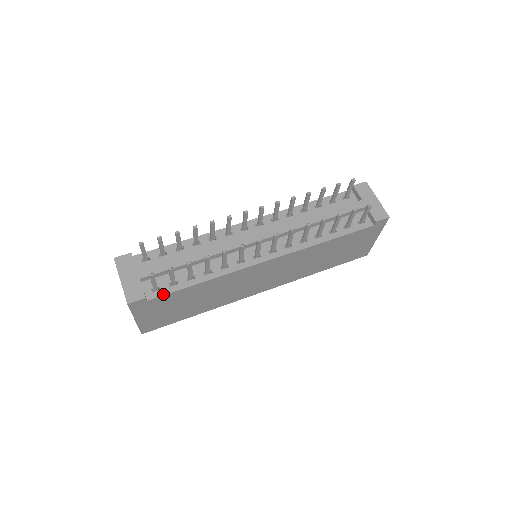
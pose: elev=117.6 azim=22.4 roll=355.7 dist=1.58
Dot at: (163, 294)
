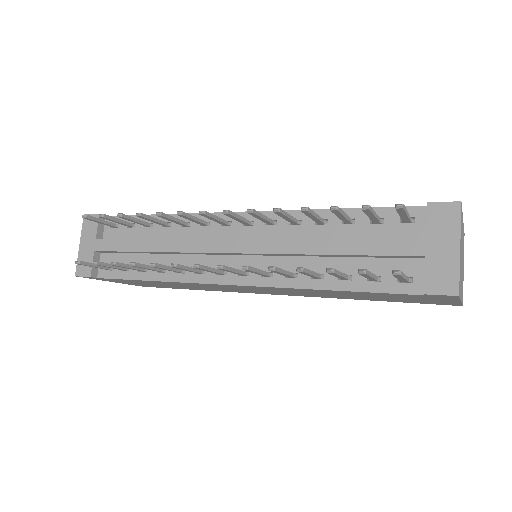
Dot at: (112, 277)
